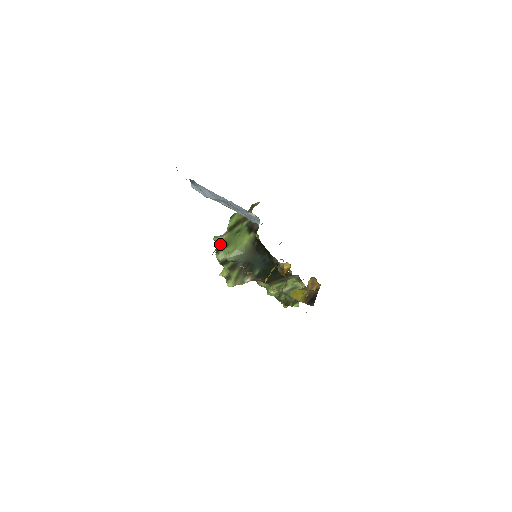
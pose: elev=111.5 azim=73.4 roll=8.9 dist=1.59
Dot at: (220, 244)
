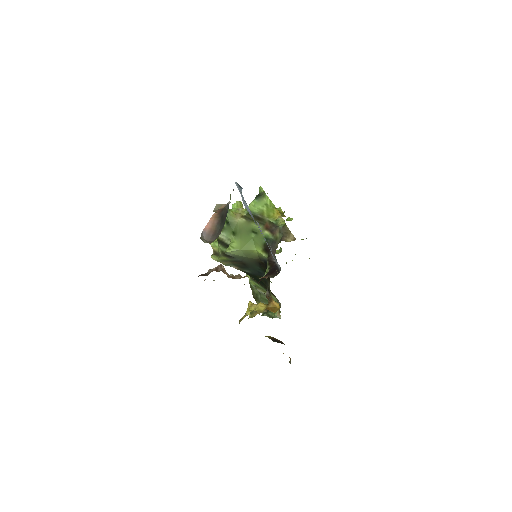
Dot at: (229, 224)
